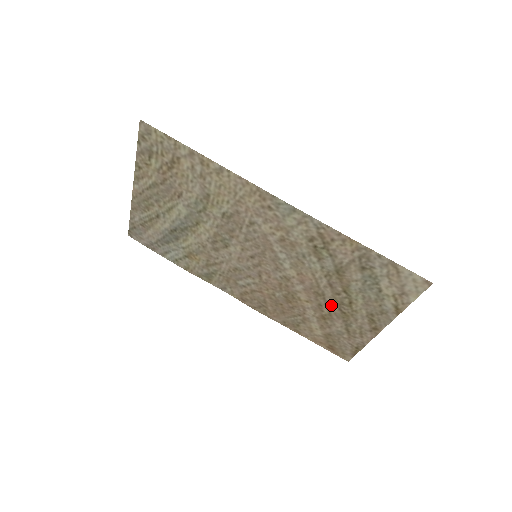
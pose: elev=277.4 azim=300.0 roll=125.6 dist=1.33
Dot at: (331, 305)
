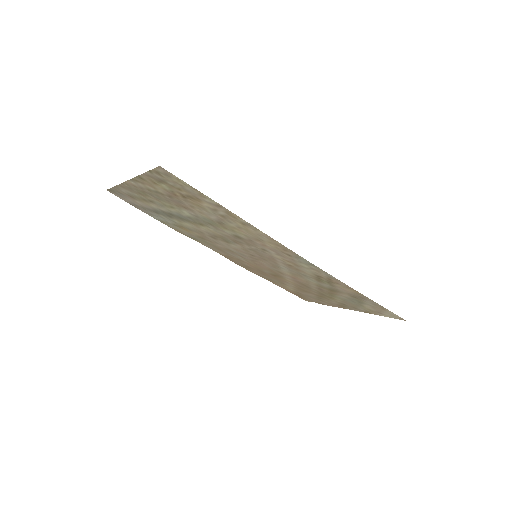
Dot at: (312, 291)
